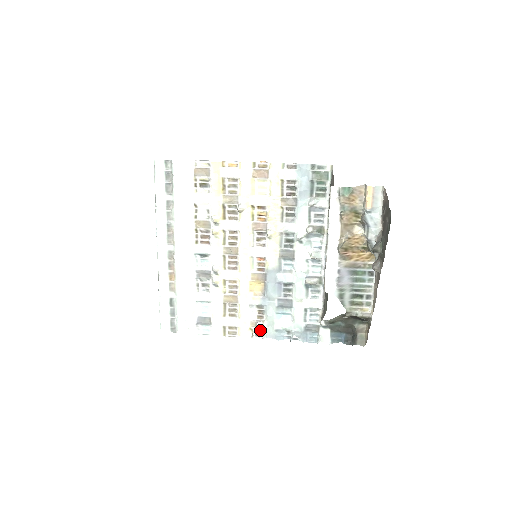
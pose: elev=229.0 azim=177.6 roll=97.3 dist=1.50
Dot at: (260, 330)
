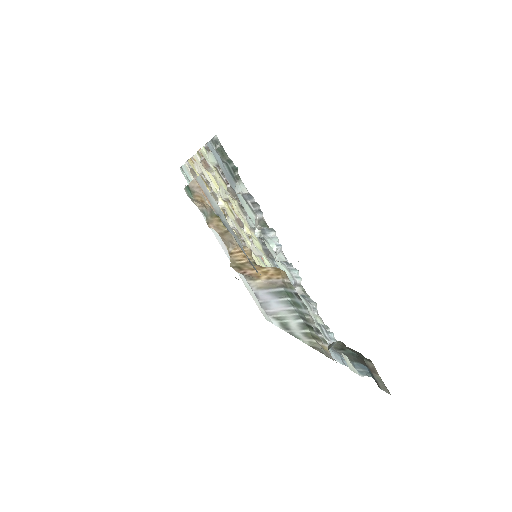
Dot at: occluded
